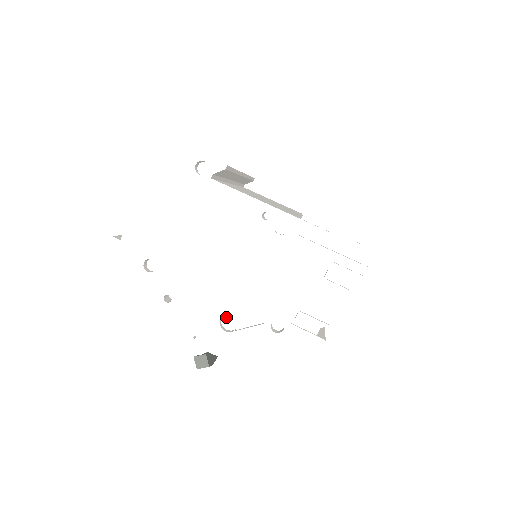
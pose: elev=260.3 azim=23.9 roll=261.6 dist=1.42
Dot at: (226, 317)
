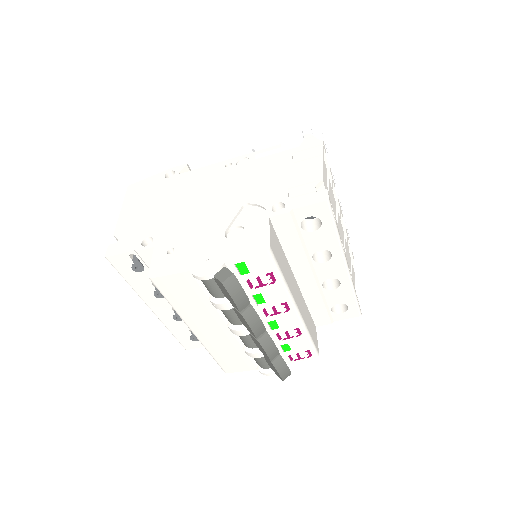
Dot at: (231, 235)
